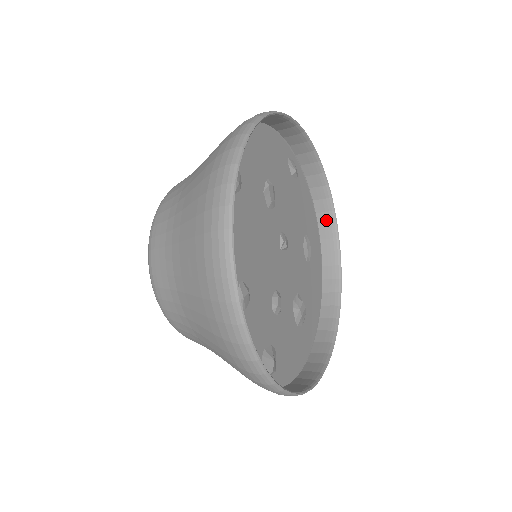
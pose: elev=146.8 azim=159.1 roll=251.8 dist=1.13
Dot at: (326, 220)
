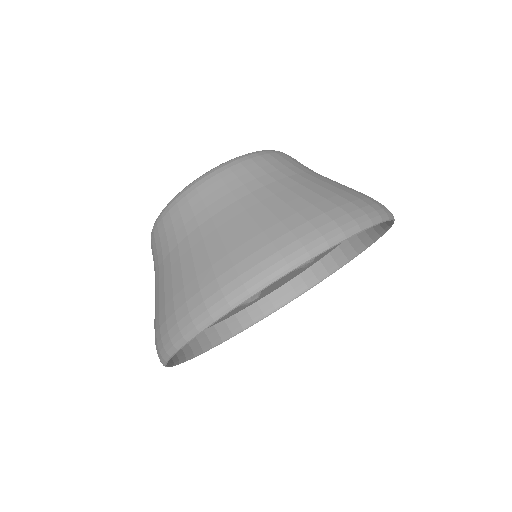
Dot at: (347, 251)
